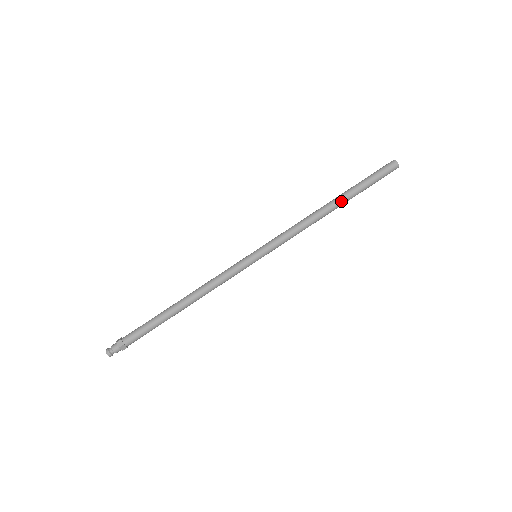
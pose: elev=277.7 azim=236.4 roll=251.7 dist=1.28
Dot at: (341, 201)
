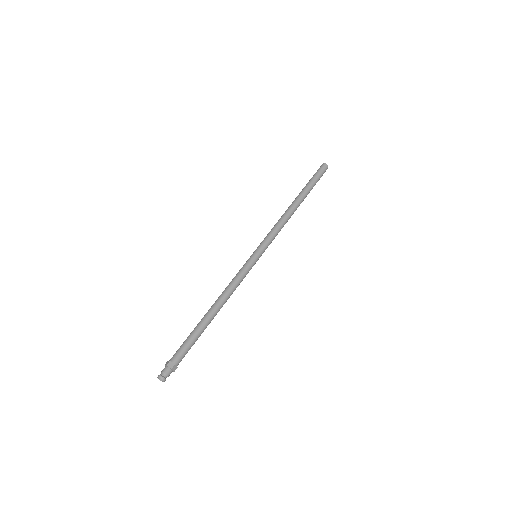
Dot at: (298, 197)
